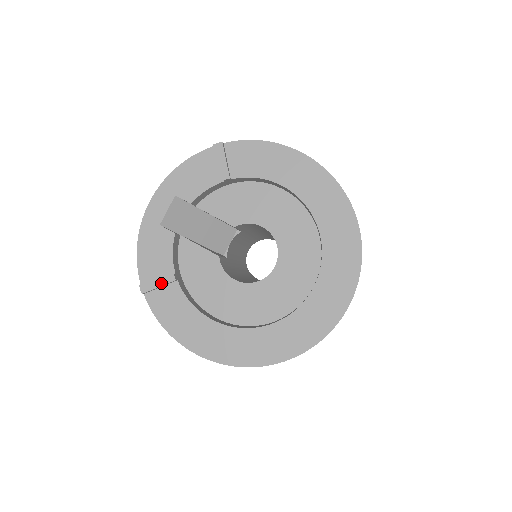
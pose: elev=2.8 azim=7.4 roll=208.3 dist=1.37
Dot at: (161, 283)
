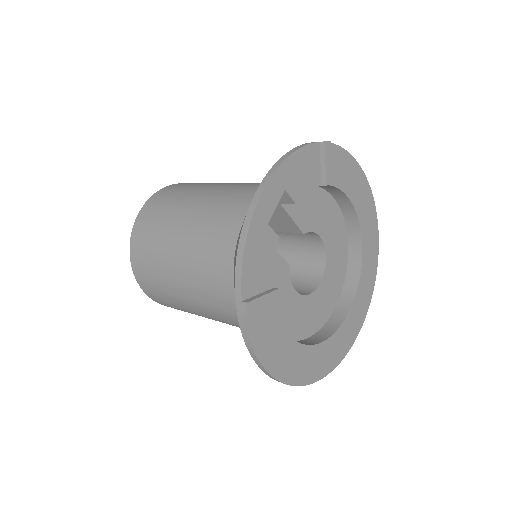
Dot at: (267, 300)
